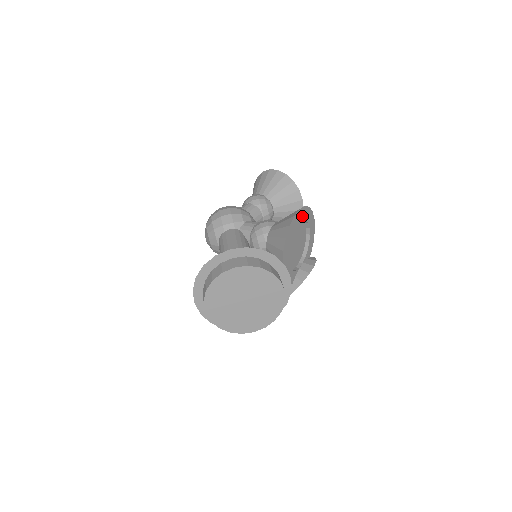
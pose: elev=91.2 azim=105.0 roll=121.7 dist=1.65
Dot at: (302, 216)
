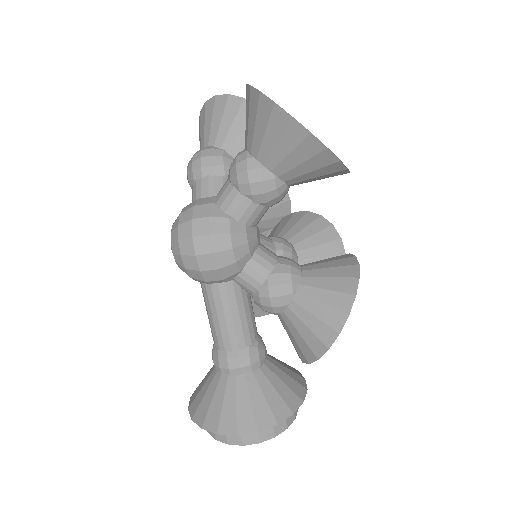
Dot at: occluded
